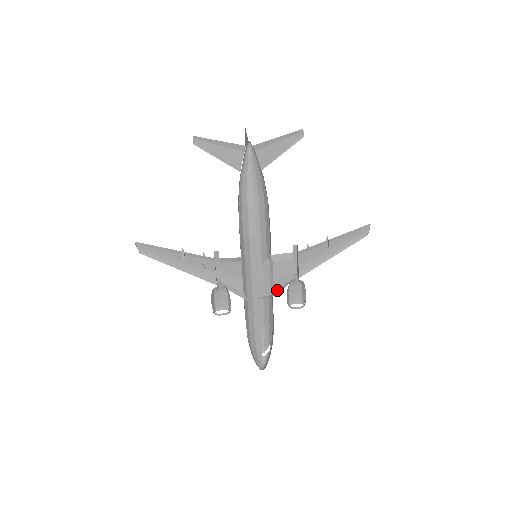
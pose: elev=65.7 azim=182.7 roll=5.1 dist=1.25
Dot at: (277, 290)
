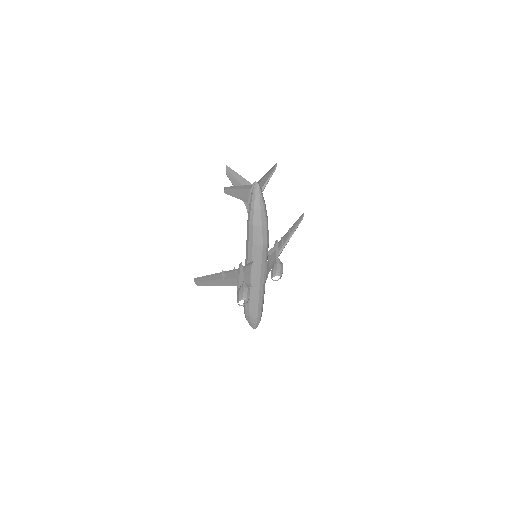
Dot at: occluded
